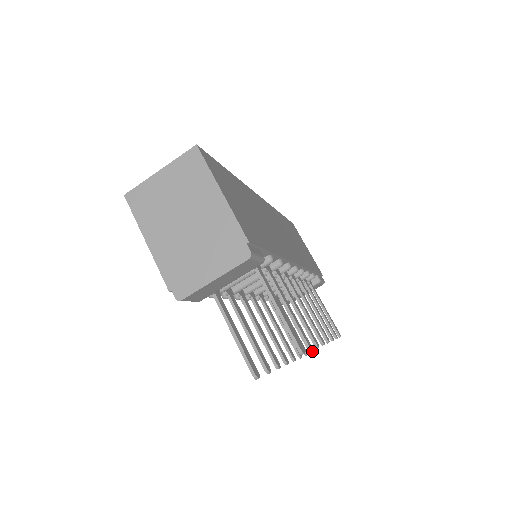
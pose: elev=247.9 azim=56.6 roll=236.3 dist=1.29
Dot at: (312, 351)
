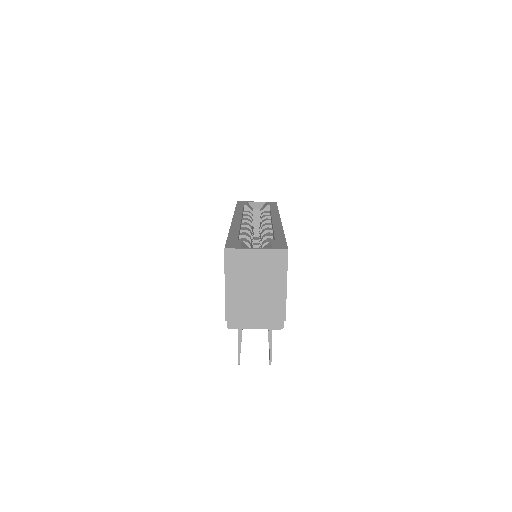
Dot at: occluded
